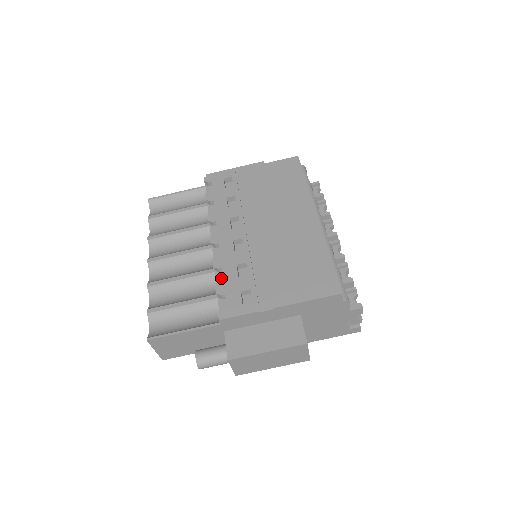
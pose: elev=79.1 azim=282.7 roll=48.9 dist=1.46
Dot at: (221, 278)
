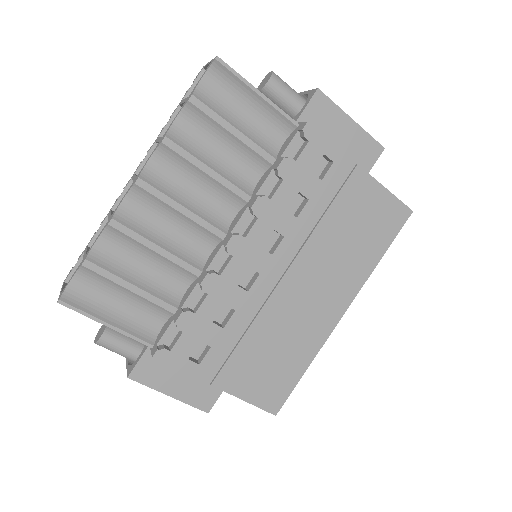
Dot at: (197, 298)
